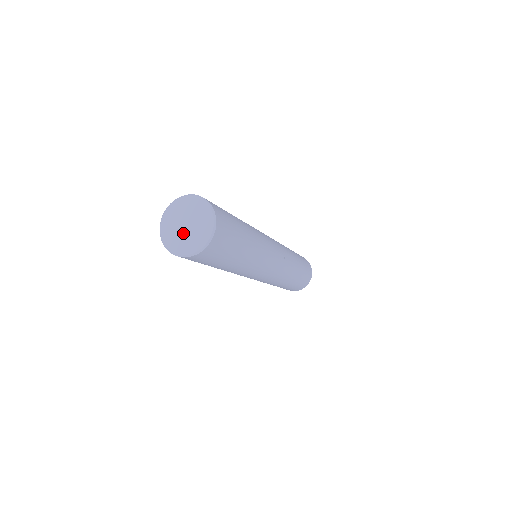
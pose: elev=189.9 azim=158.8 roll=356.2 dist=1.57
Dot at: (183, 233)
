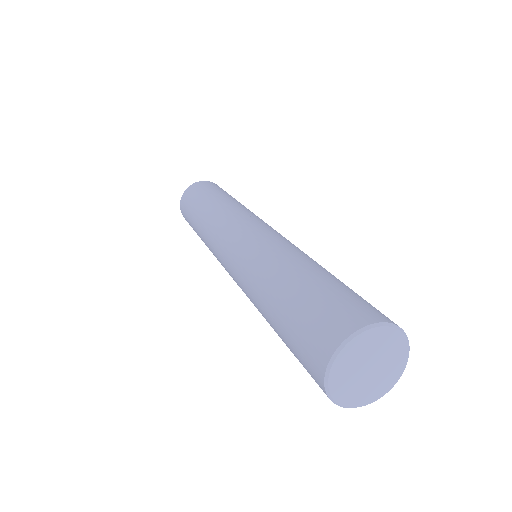
Dot at: (367, 380)
